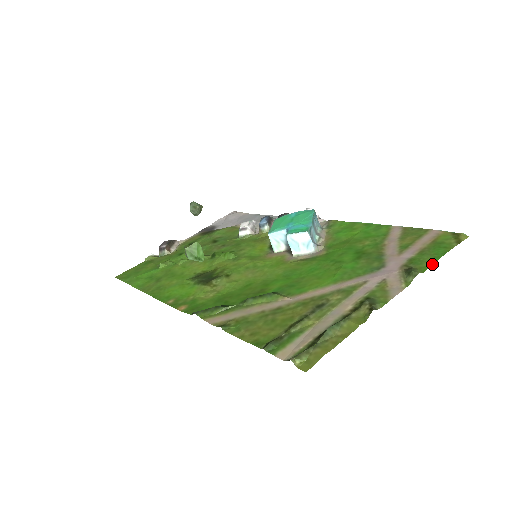
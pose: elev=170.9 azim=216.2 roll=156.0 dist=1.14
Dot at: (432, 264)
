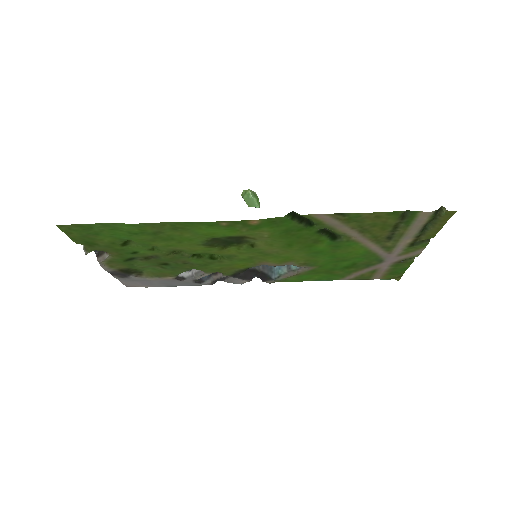
Dot at: occluded
